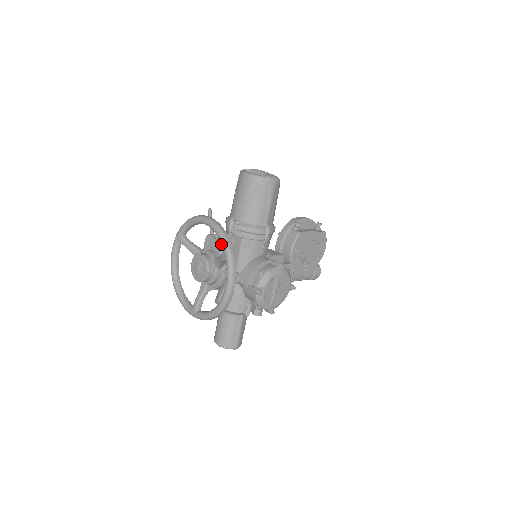
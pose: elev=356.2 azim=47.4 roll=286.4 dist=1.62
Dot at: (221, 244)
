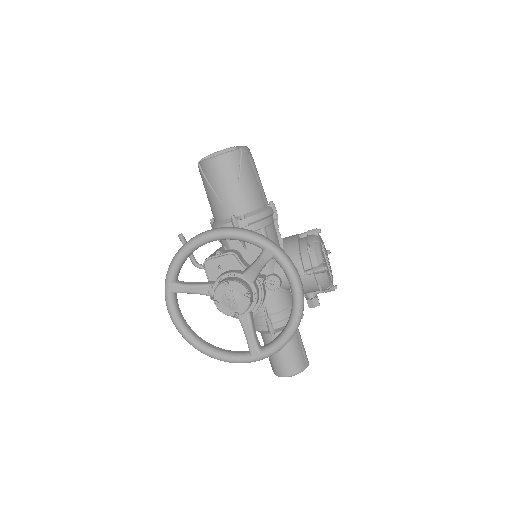
Dot at: (235, 256)
